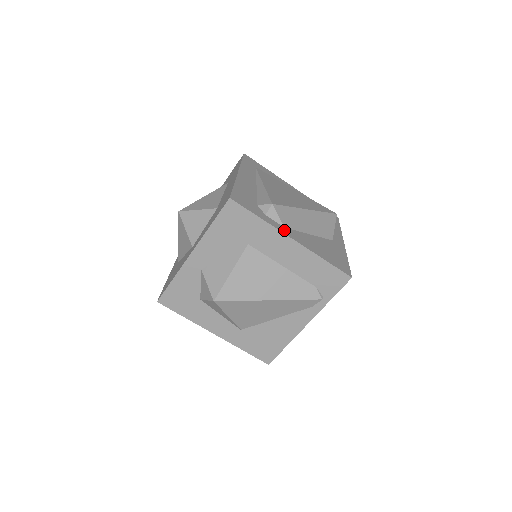
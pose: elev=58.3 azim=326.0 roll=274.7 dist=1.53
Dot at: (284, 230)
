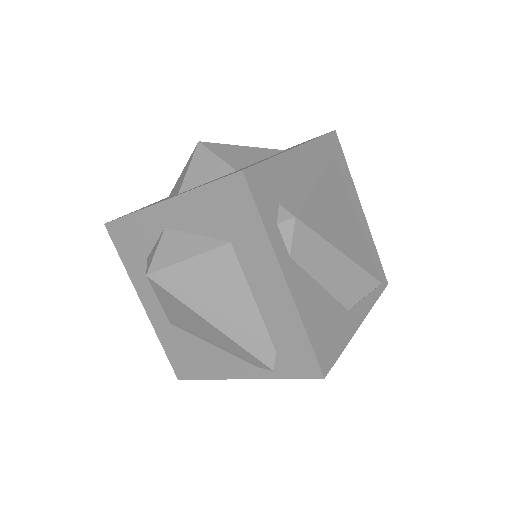
Dot at: (285, 260)
